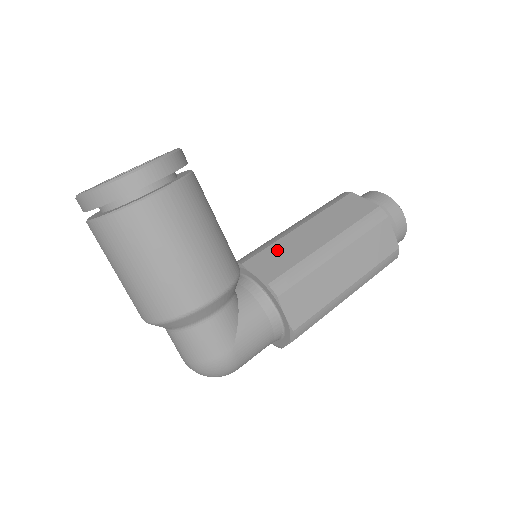
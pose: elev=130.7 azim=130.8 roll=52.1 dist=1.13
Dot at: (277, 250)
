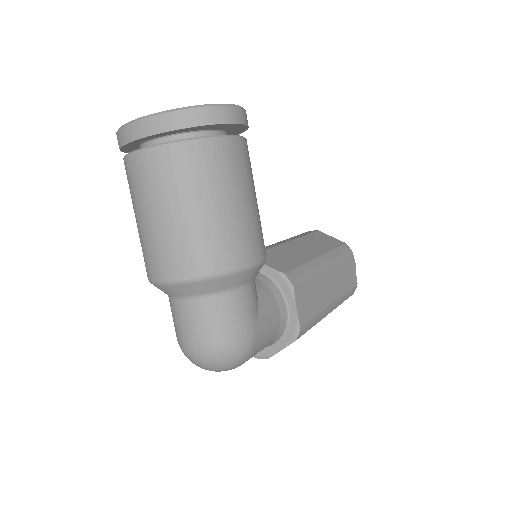
Dot at: (278, 253)
